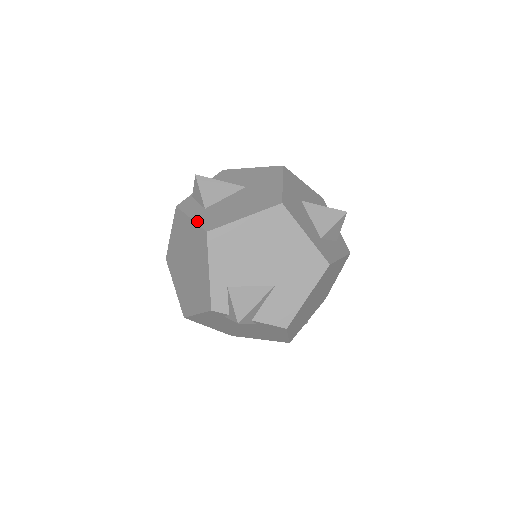
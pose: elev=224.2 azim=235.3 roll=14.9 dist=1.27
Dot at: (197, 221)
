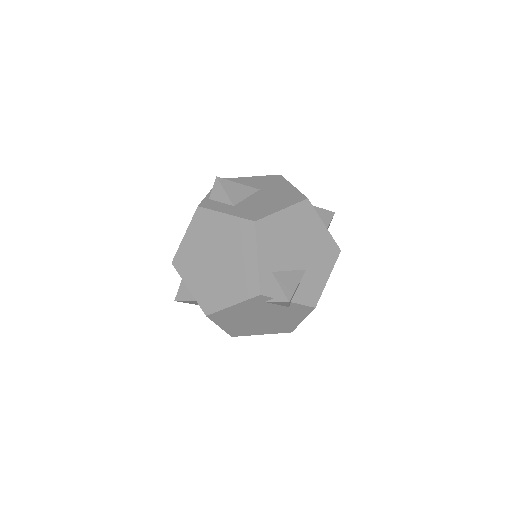
Dot at: (236, 215)
